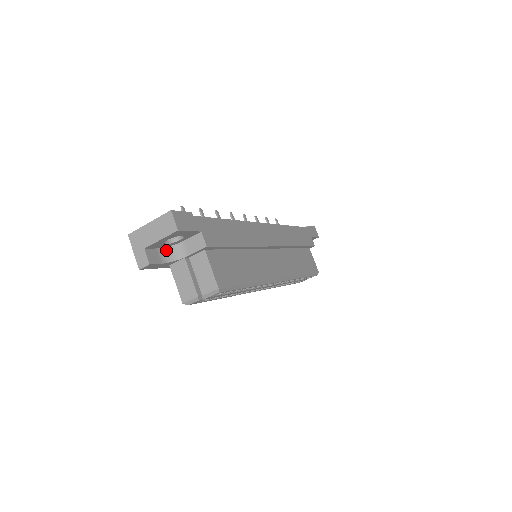
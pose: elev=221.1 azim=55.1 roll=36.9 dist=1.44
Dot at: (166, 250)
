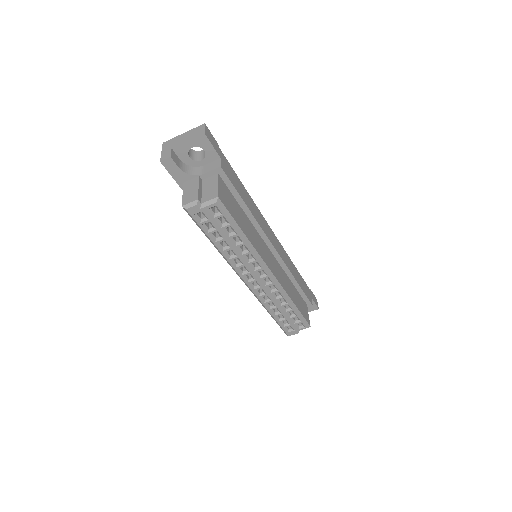
Dot at: (187, 166)
